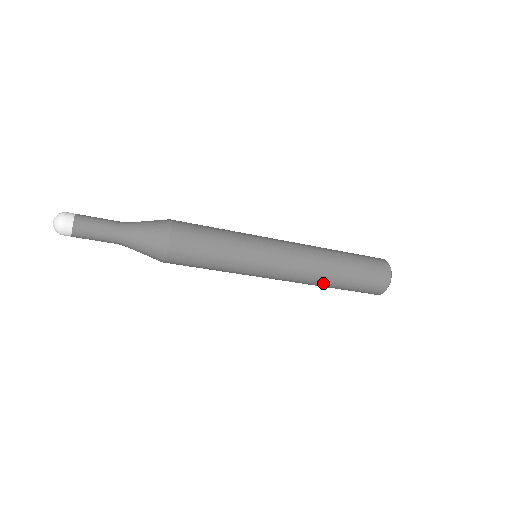
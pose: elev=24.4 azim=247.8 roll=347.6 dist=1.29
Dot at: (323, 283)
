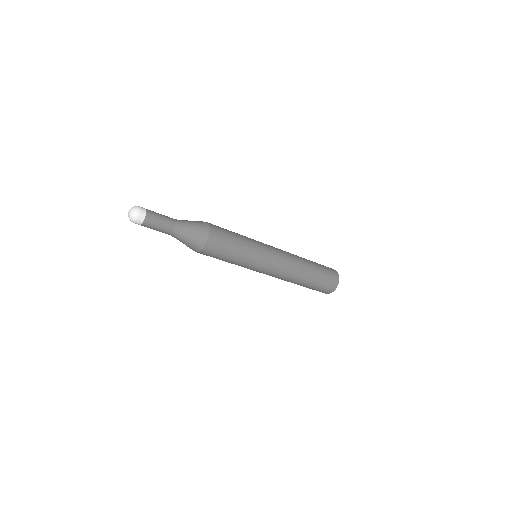
Dot at: occluded
